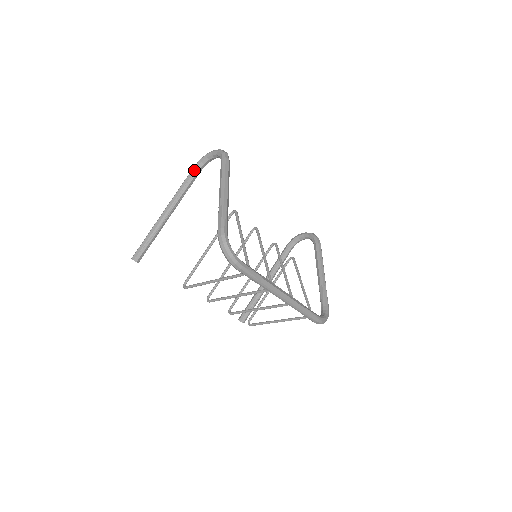
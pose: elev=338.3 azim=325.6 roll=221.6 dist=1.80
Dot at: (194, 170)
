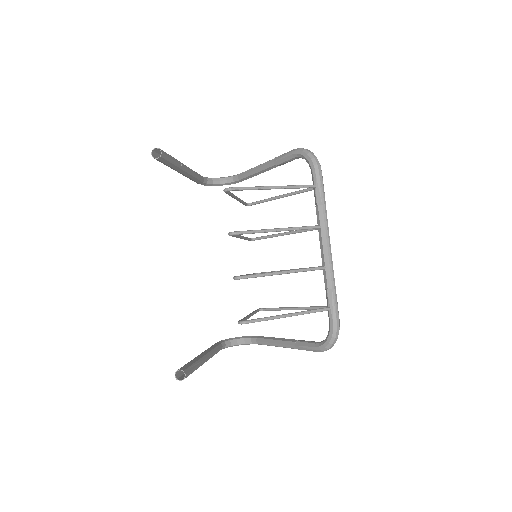
Dot at: occluded
